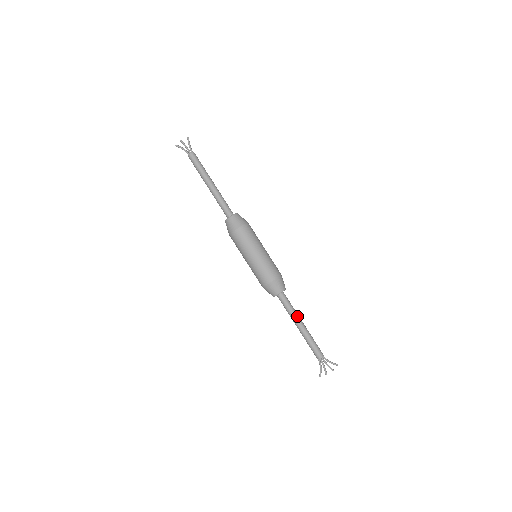
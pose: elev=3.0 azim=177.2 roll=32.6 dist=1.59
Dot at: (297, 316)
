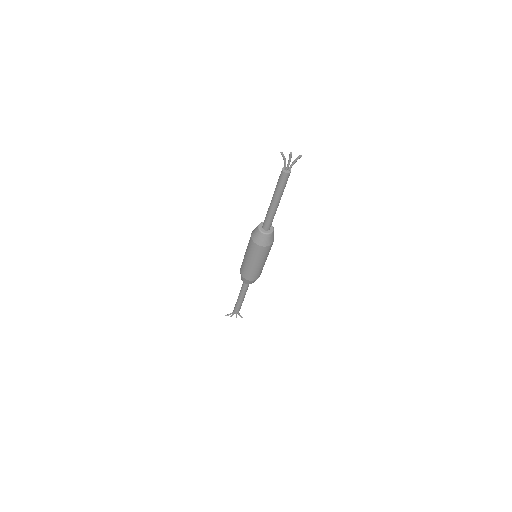
Dot at: (245, 294)
